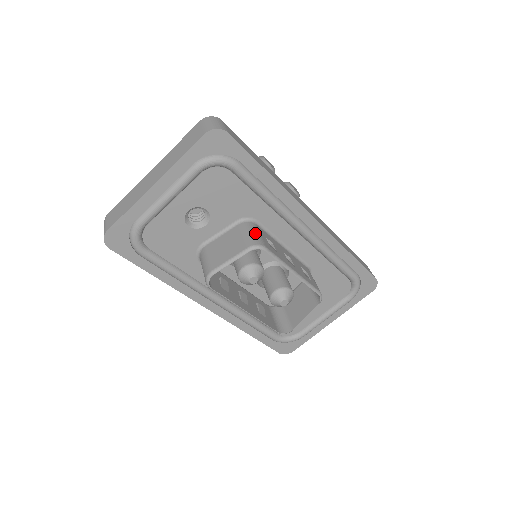
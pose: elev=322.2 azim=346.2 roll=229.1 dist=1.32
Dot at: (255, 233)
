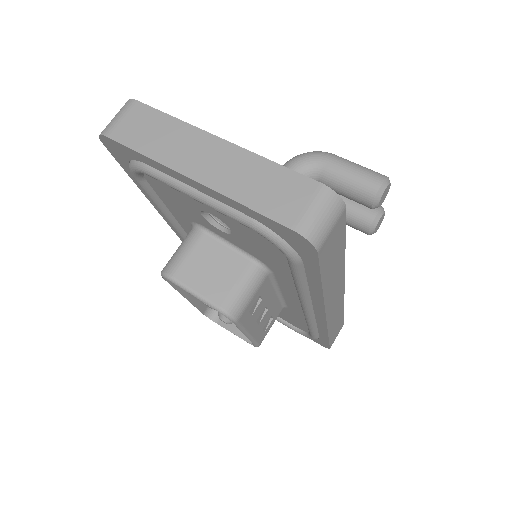
Dot at: (249, 294)
